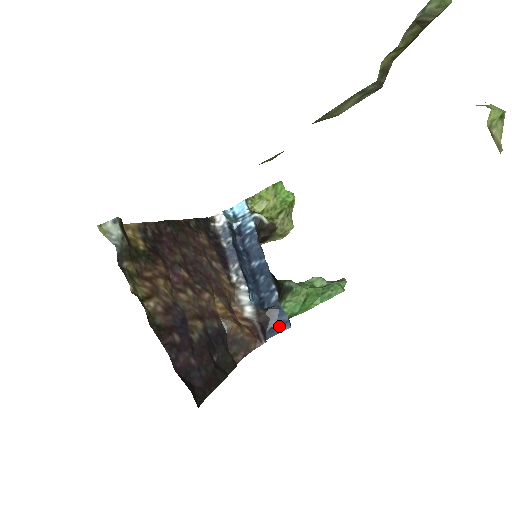
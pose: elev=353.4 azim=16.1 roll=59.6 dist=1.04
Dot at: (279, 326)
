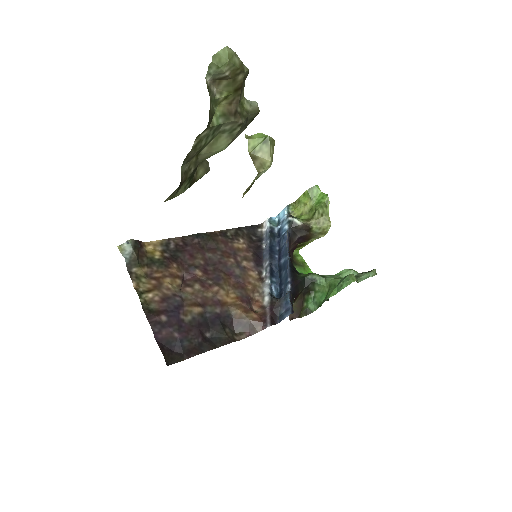
Dot at: (285, 313)
